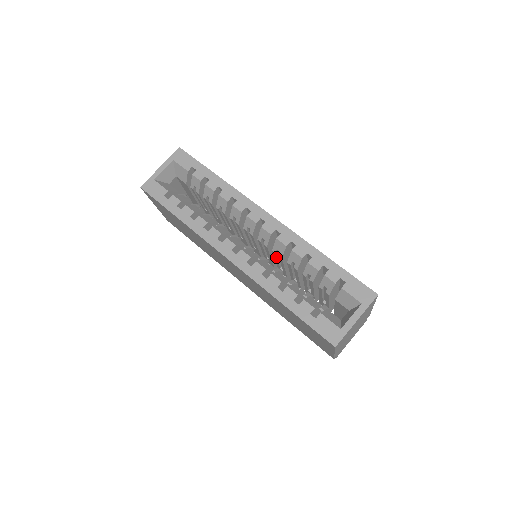
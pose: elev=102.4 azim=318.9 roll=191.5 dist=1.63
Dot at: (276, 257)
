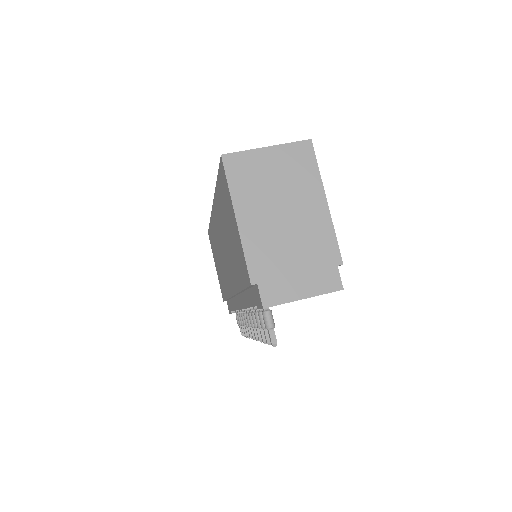
Dot at: occluded
